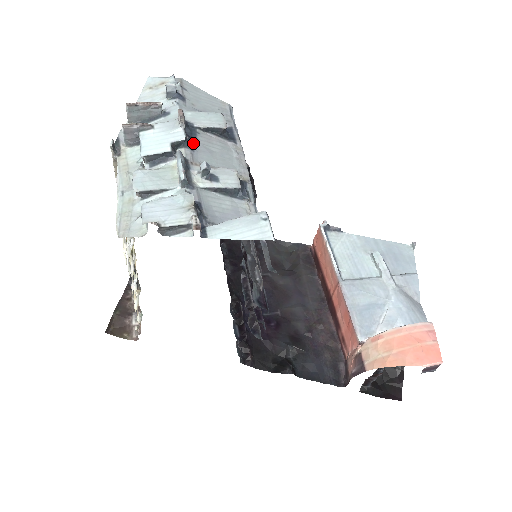
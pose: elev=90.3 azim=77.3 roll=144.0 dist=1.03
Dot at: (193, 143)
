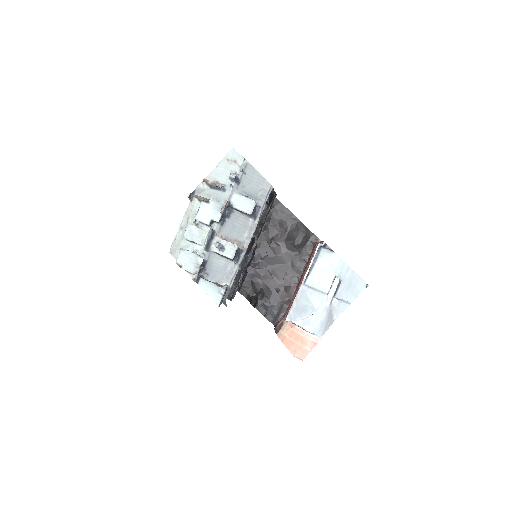
Dot at: (225, 220)
